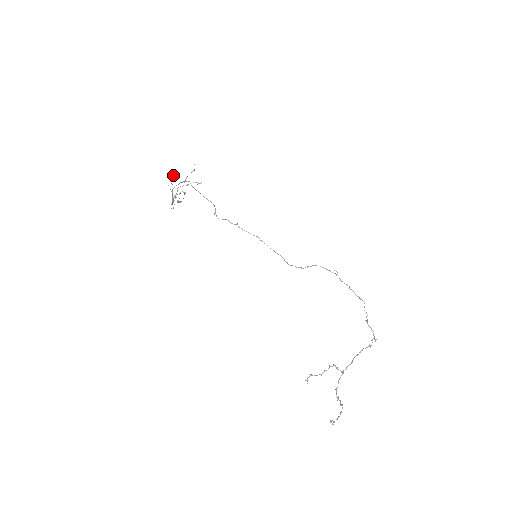
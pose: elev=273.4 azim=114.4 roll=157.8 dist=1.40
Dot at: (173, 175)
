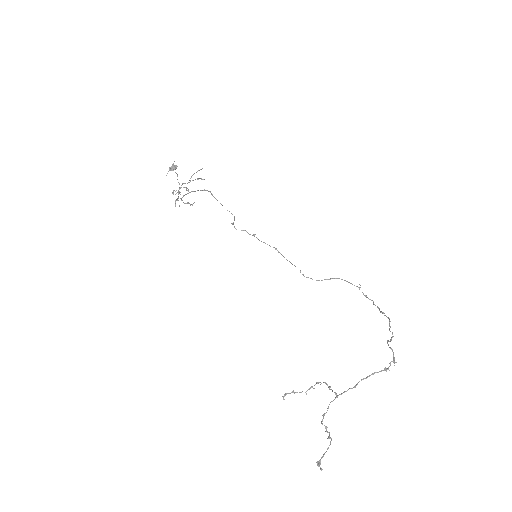
Dot at: (171, 166)
